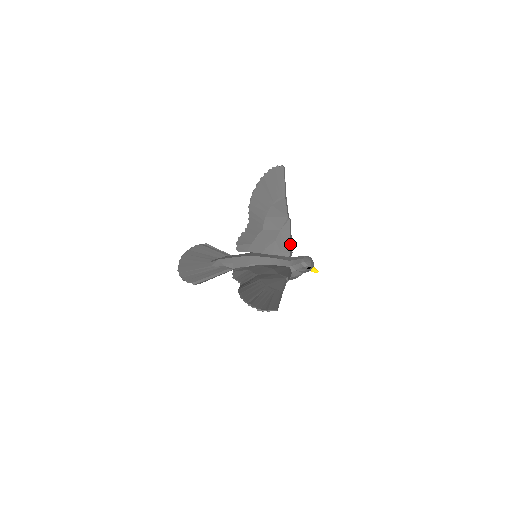
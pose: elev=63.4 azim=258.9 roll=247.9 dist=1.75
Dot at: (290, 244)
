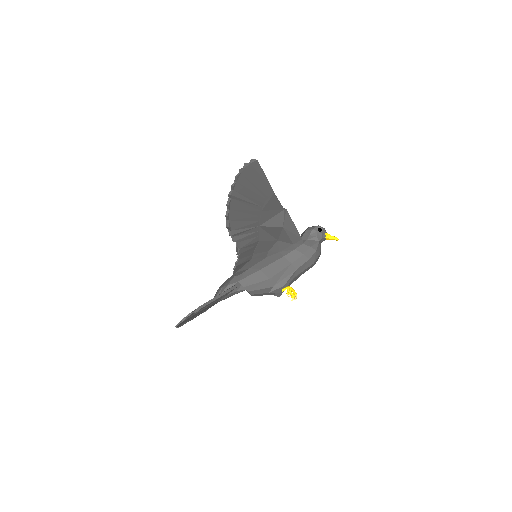
Dot at: occluded
